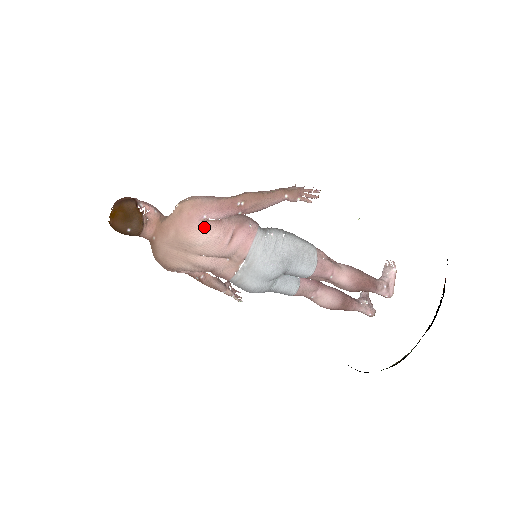
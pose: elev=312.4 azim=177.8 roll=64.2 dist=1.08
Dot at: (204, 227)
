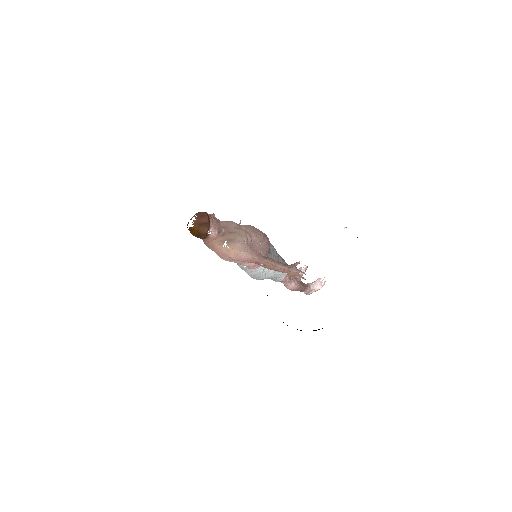
Dot at: (234, 261)
